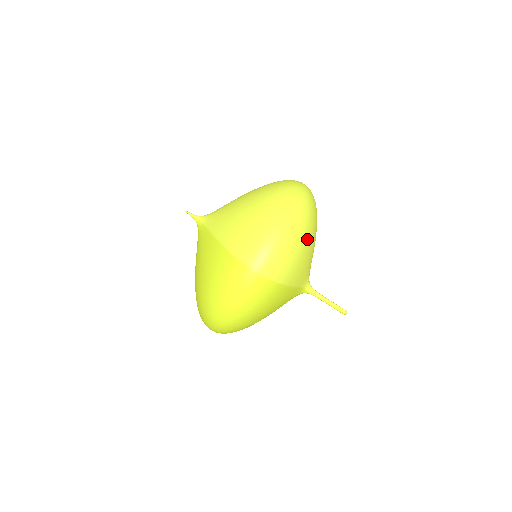
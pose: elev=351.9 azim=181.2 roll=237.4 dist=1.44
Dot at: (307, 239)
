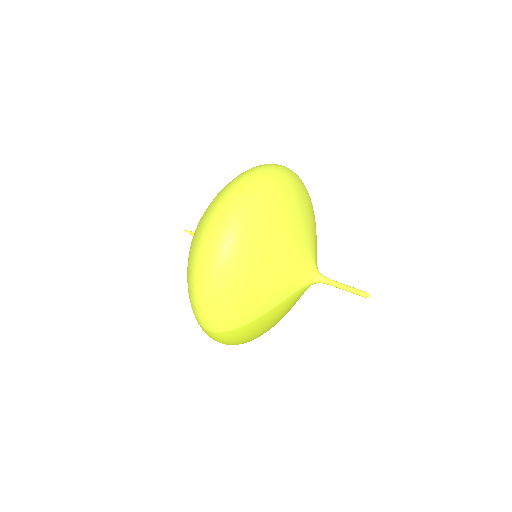
Dot at: (245, 280)
